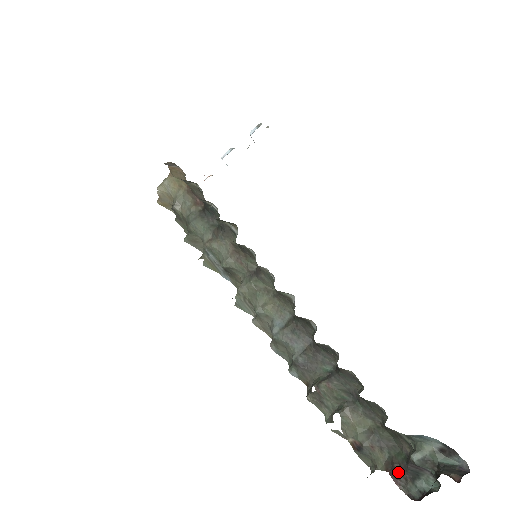
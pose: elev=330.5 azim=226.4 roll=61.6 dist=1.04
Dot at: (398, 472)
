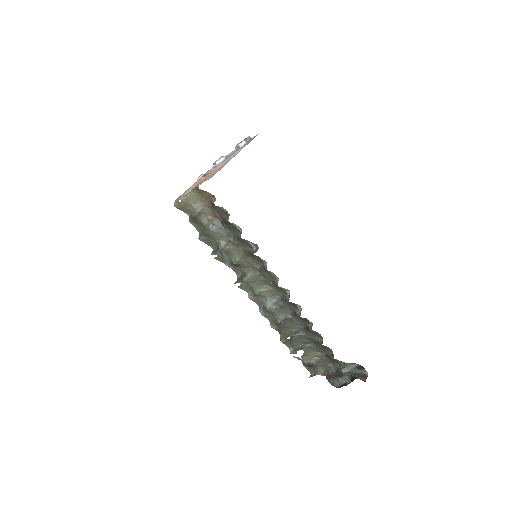
Dot at: (331, 376)
